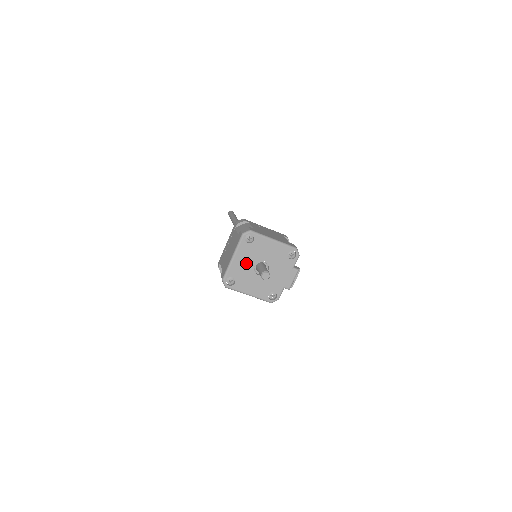
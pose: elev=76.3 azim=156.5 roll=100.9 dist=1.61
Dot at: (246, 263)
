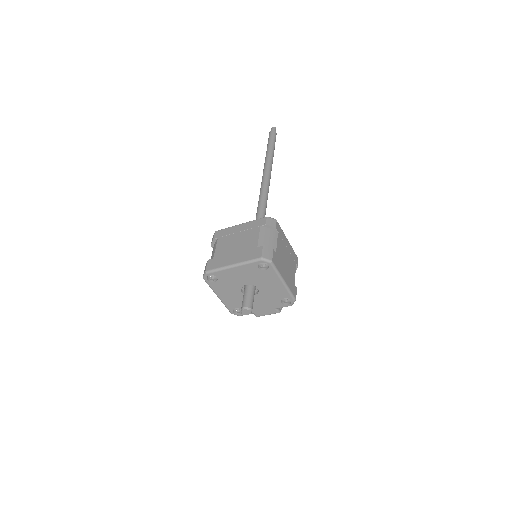
Dot at: (240, 278)
